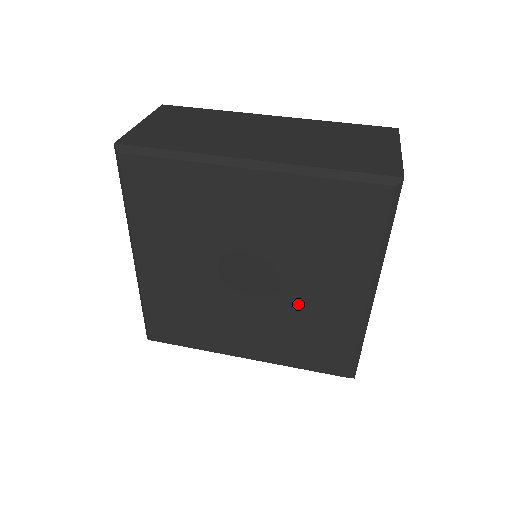
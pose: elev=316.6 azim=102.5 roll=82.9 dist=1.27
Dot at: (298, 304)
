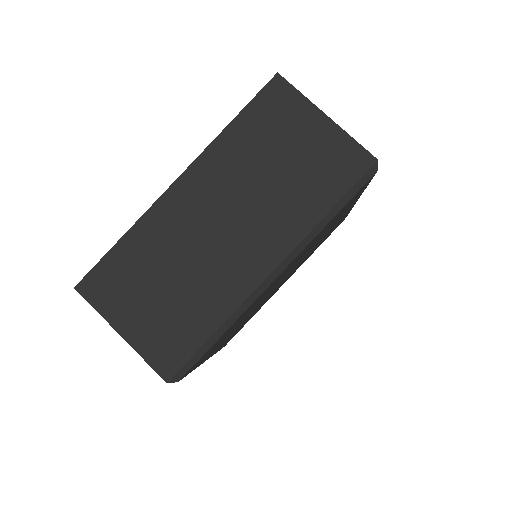
Dot at: occluded
